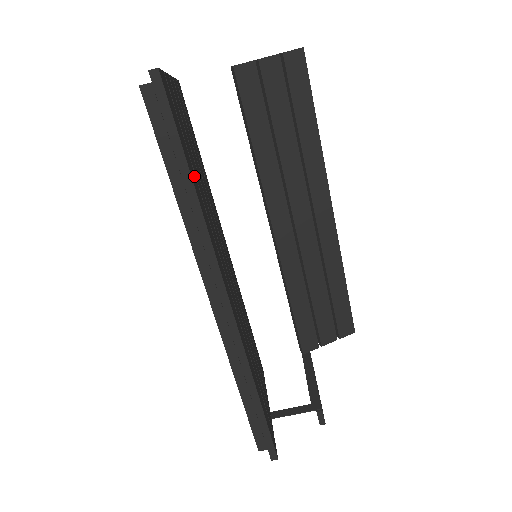
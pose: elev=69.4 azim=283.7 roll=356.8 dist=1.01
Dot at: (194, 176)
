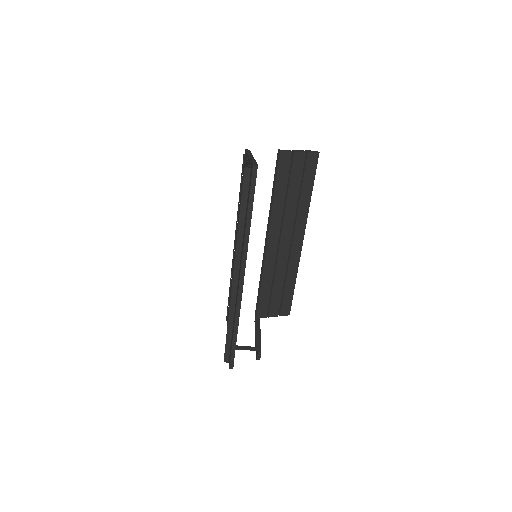
Dot at: occluded
